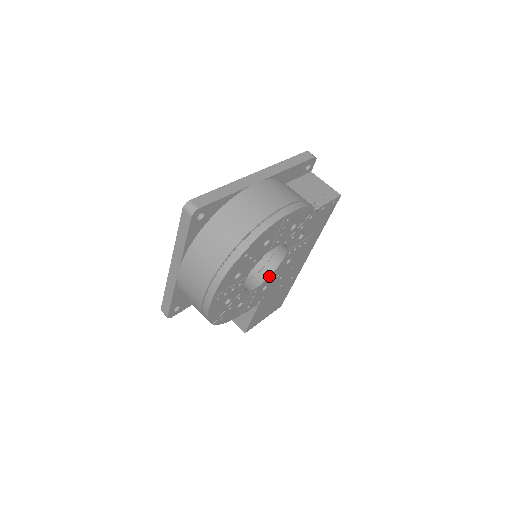
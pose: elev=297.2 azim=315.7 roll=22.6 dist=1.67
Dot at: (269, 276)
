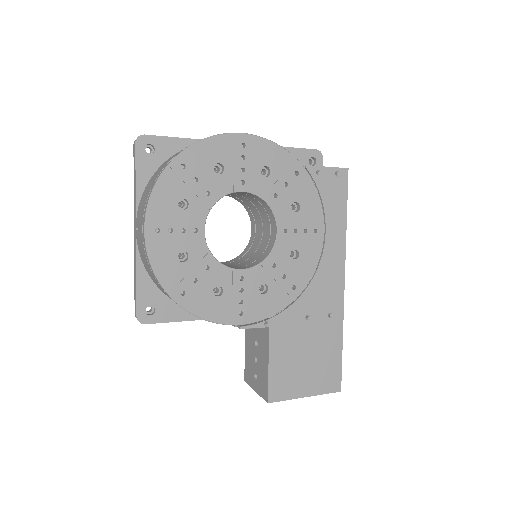
Dot at: (261, 261)
